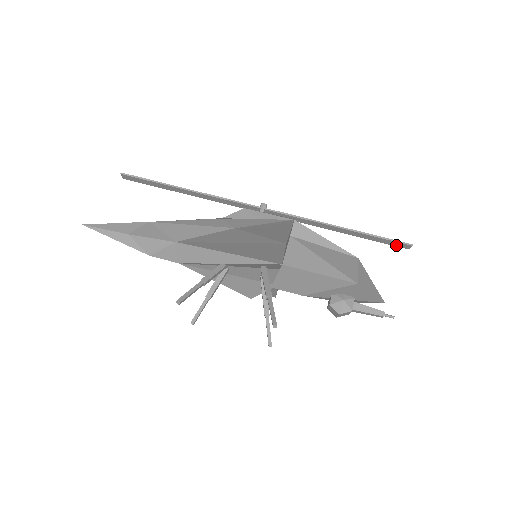
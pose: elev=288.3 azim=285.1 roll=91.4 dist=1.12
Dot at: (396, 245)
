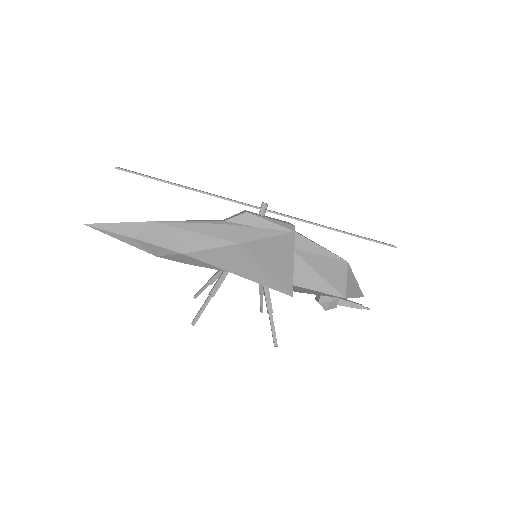
Dot at: occluded
